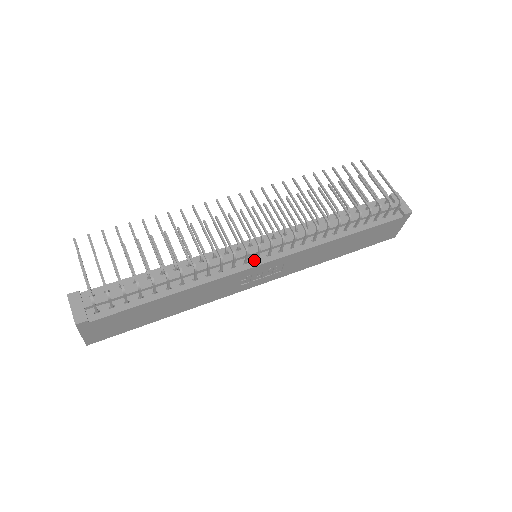
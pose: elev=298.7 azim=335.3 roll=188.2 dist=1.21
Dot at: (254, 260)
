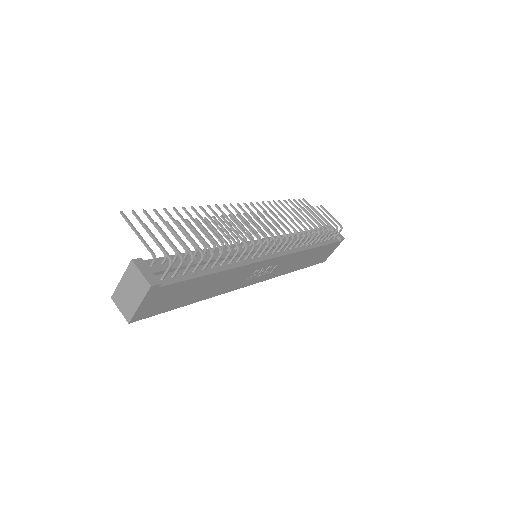
Dot at: (265, 255)
